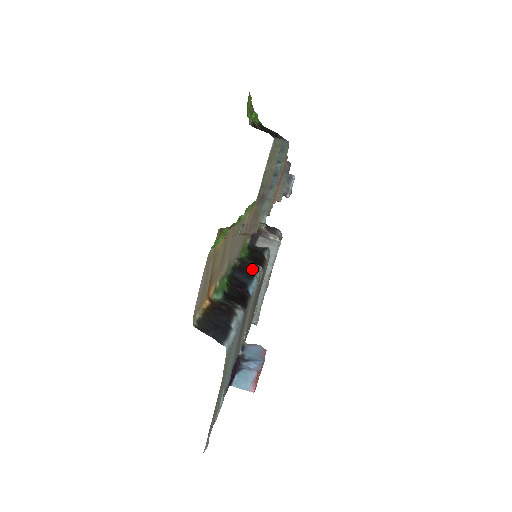
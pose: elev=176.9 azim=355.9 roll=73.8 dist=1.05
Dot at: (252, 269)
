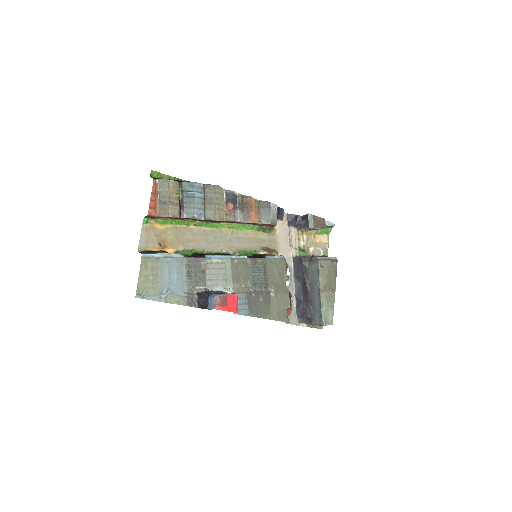
Dot at: (232, 255)
